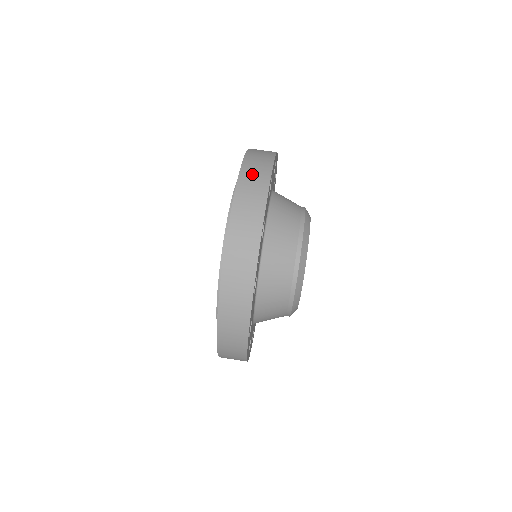
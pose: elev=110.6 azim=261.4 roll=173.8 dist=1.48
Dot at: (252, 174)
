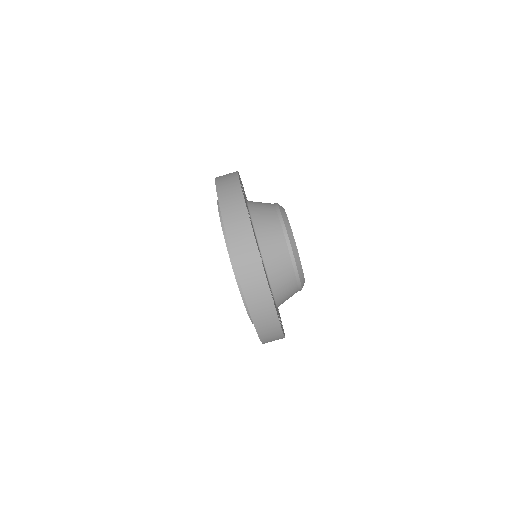
Dot at: (233, 217)
